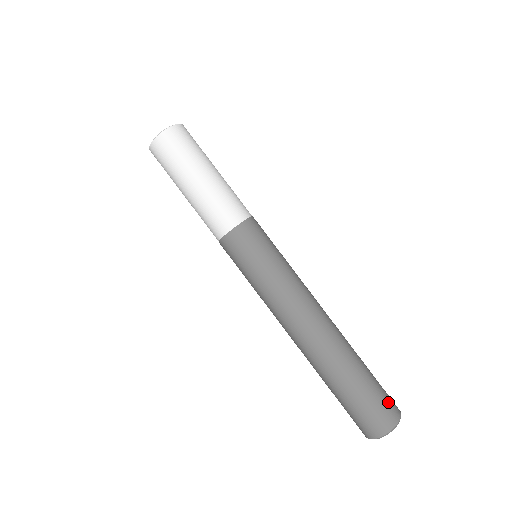
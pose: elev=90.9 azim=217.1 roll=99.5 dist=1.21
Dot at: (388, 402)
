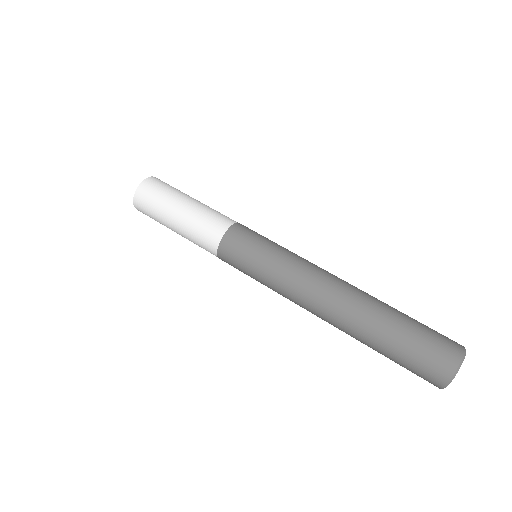
Dot at: occluded
